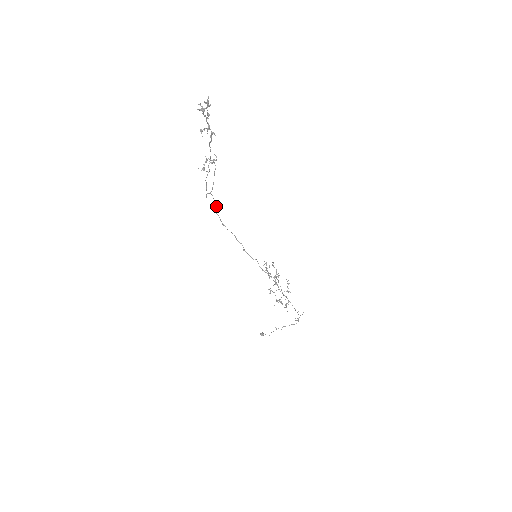
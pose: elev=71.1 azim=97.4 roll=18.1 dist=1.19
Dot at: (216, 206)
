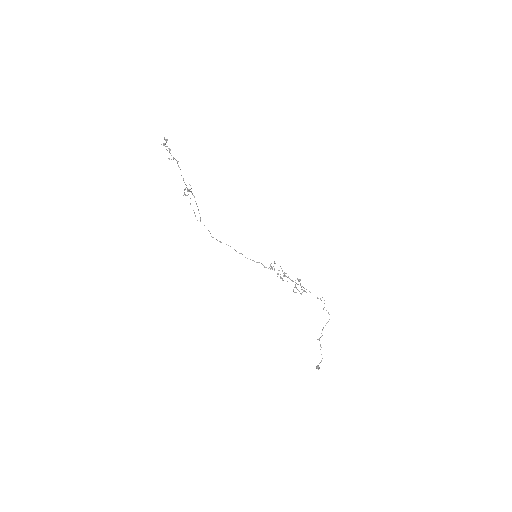
Dot at: (210, 233)
